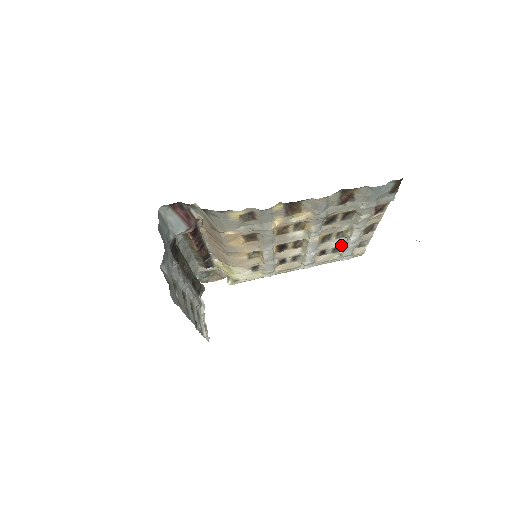
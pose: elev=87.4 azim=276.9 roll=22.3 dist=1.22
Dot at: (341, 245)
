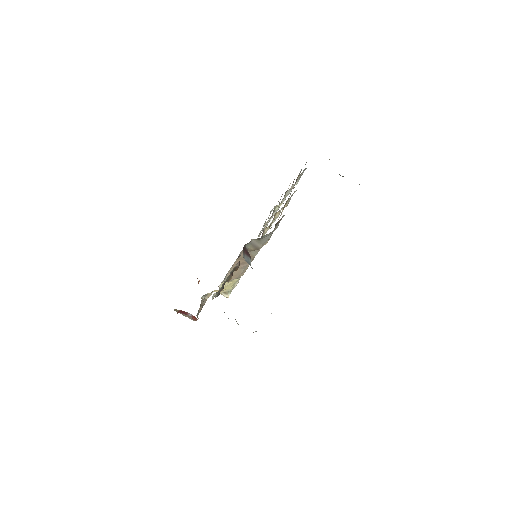
Dot at: (268, 220)
